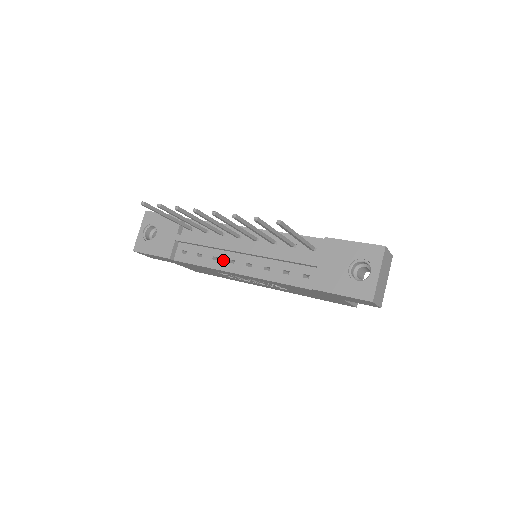
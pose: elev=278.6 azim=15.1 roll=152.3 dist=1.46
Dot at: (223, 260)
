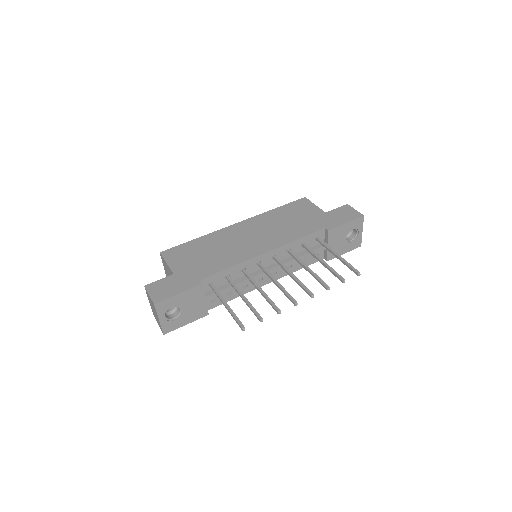
Dot at: occluded
